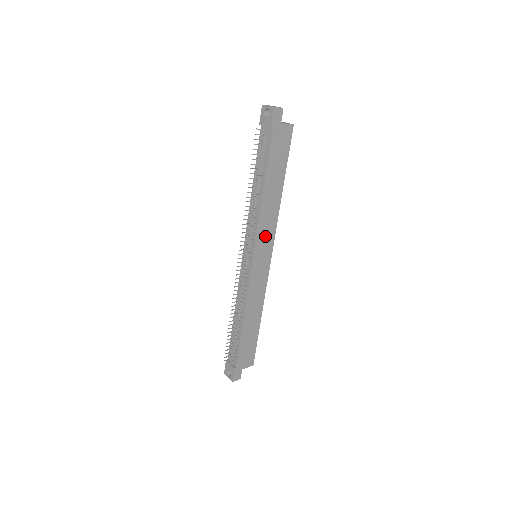
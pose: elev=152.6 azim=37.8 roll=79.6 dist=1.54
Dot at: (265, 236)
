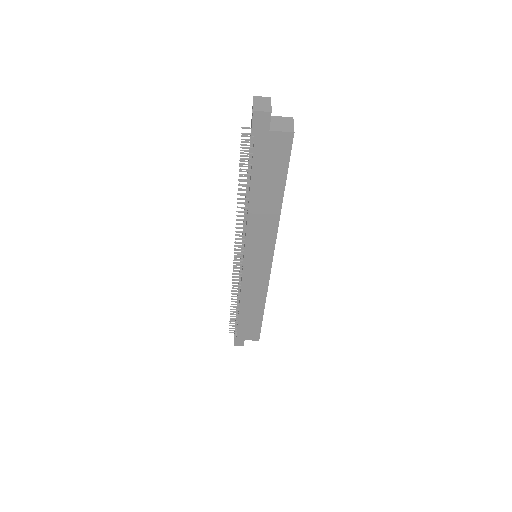
Dot at: (259, 244)
